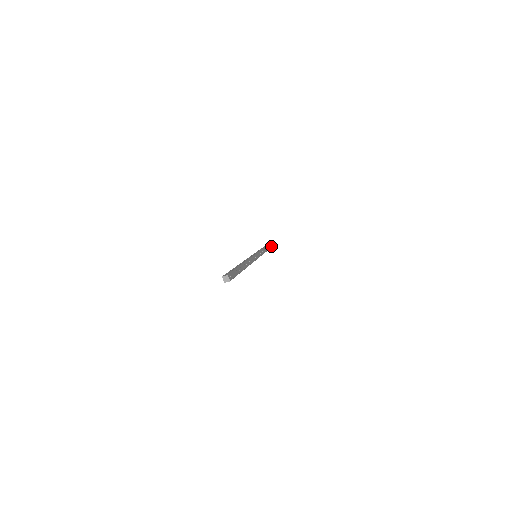
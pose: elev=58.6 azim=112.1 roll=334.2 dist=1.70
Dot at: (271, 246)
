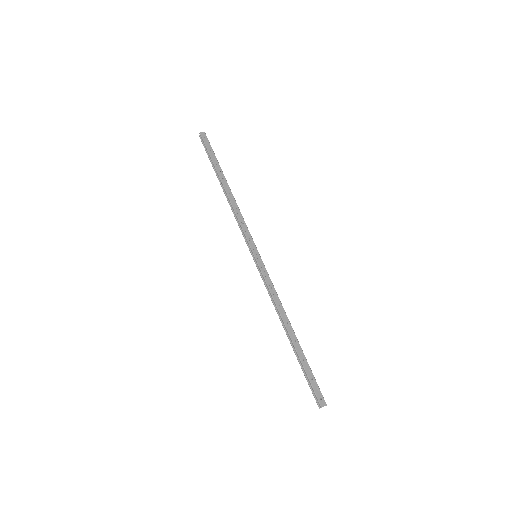
Dot at: (215, 160)
